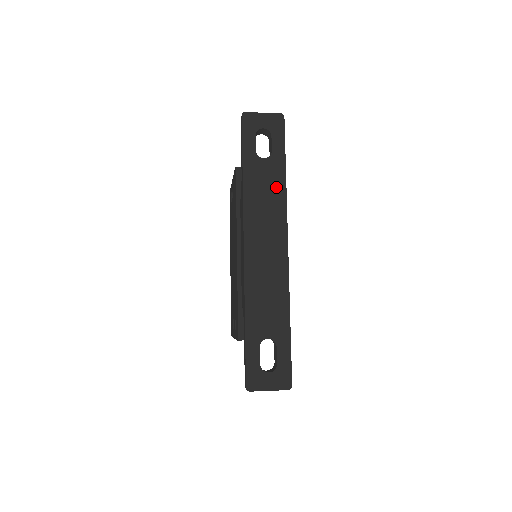
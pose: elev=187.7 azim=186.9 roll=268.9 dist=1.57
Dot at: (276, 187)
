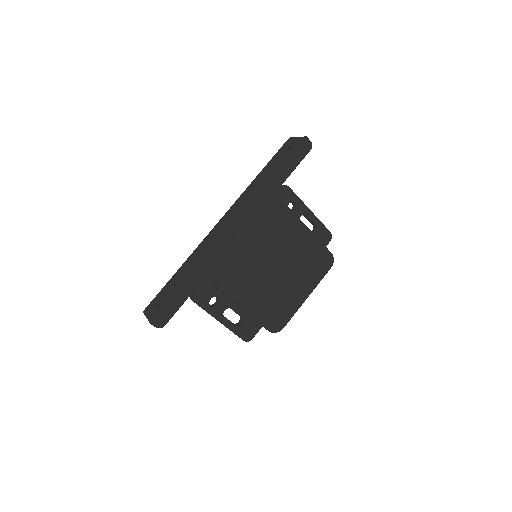
Dot at: (262, 186)
